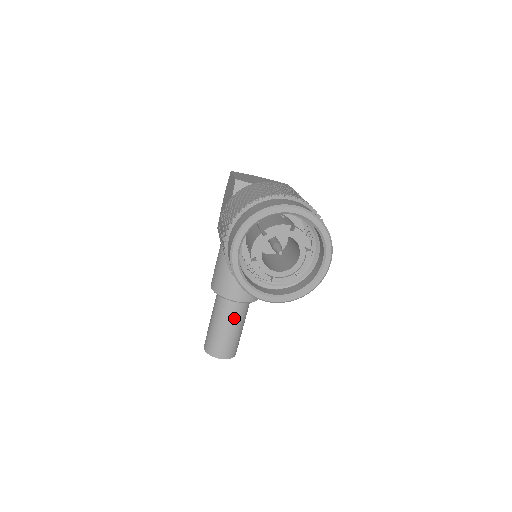
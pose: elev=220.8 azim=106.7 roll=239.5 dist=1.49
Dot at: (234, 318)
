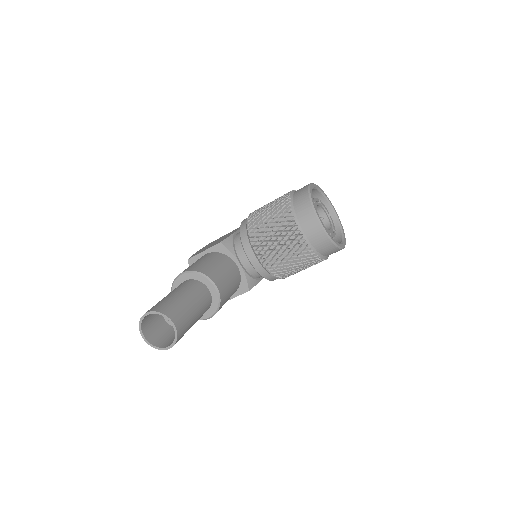
Dot at: (200, 301)
